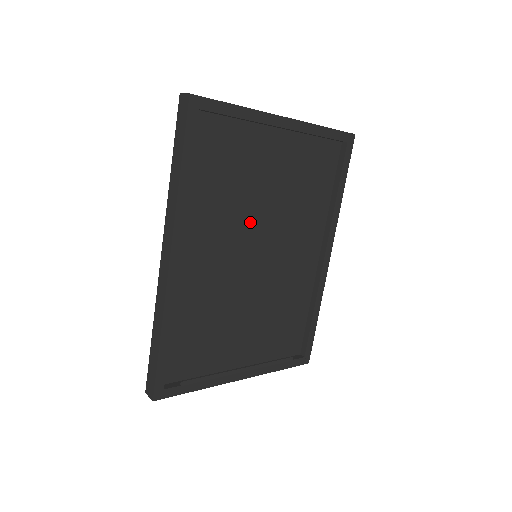
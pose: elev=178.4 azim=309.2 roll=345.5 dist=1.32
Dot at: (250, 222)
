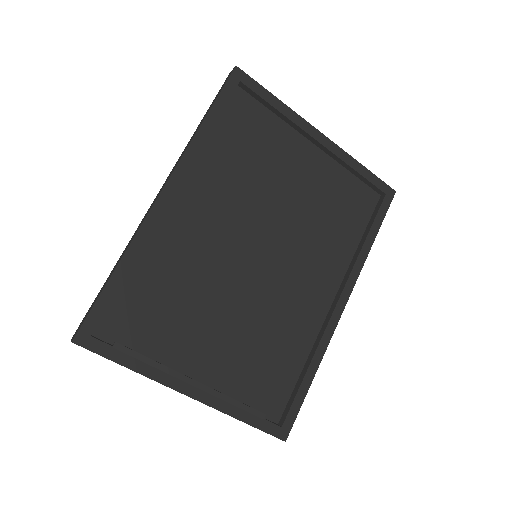
Dot at: (260, 214)
